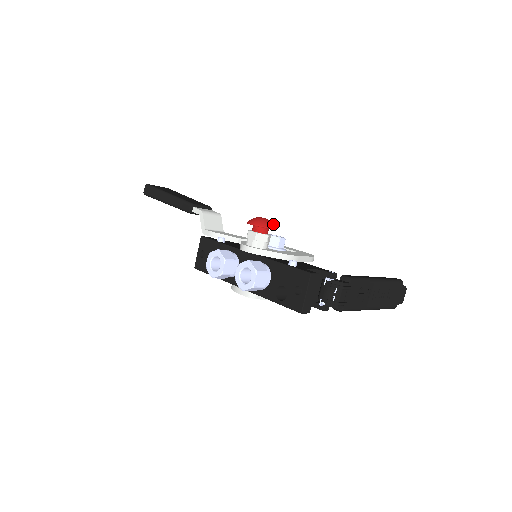
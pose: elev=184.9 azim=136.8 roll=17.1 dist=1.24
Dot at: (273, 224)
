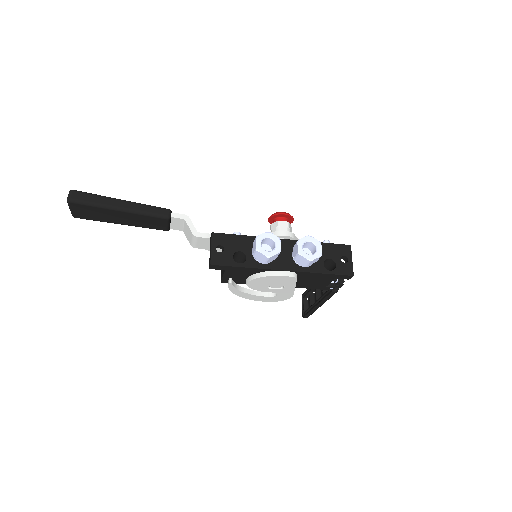
Dot at: occluded
